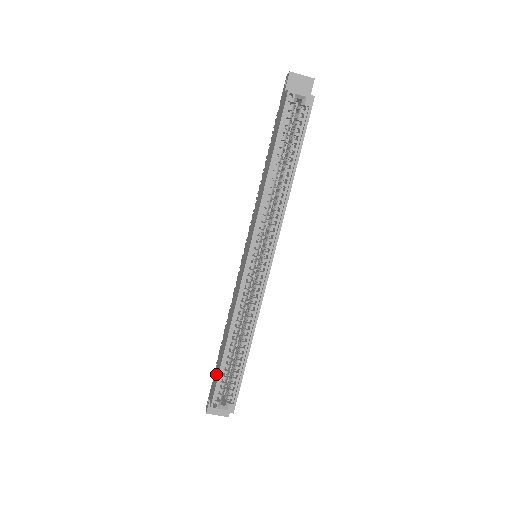
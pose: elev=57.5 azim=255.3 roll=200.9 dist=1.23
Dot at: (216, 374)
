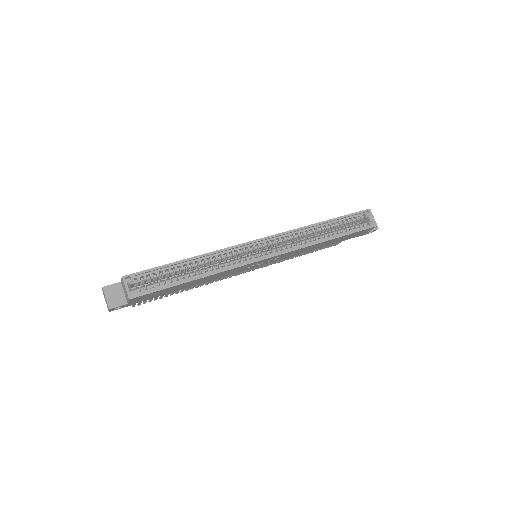
Dot at: occluded
